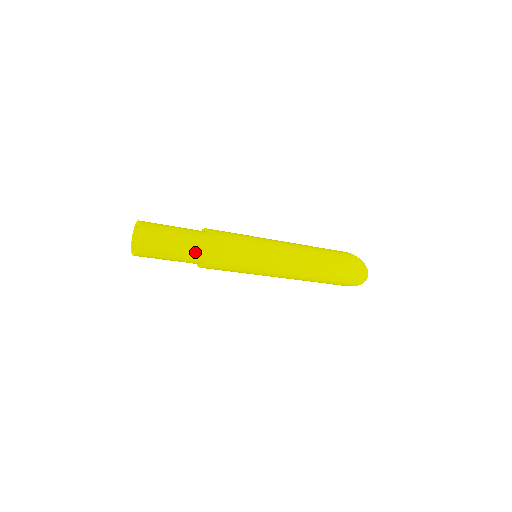
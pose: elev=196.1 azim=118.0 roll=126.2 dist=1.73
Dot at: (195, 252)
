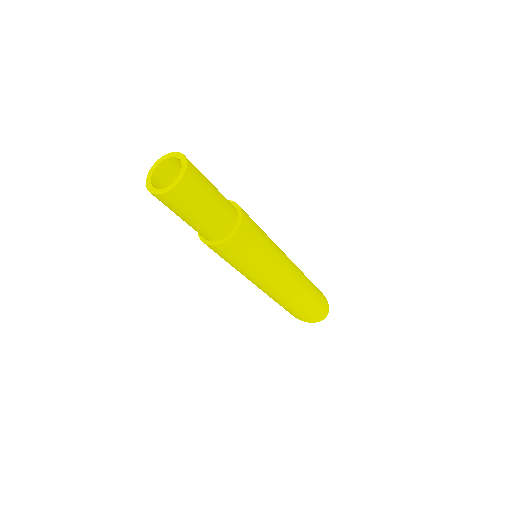
Dot at: (227, 217)
